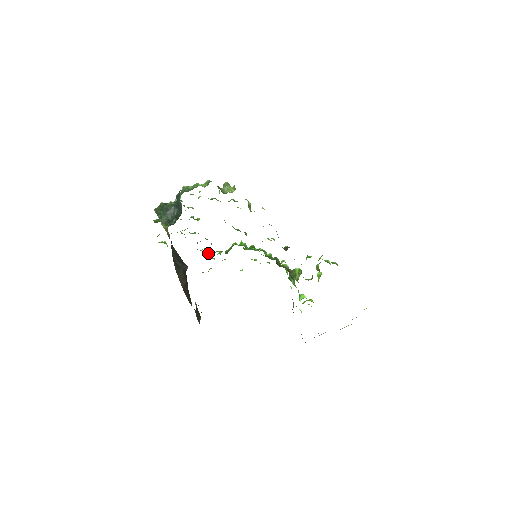
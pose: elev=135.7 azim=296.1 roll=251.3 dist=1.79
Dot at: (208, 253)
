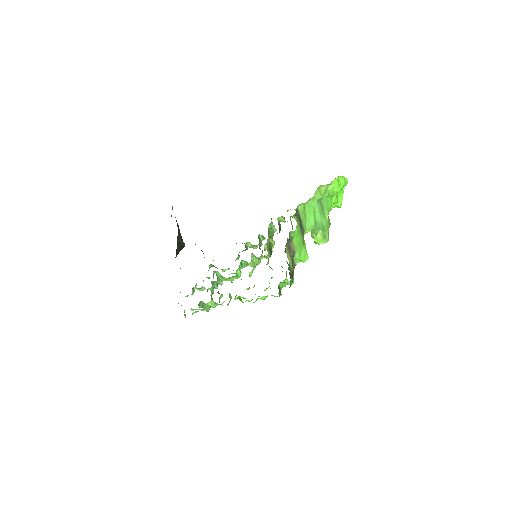
Dot at: (218, 293)
